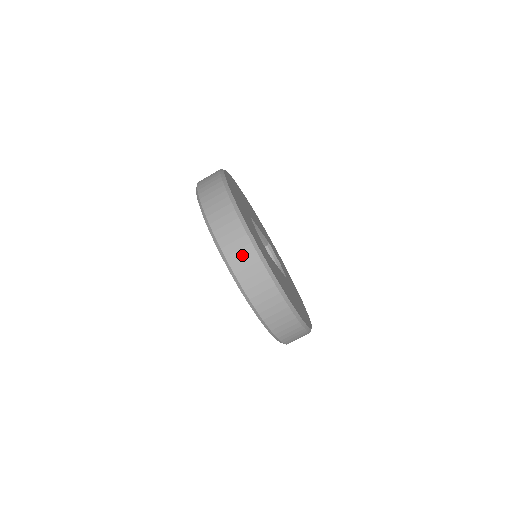
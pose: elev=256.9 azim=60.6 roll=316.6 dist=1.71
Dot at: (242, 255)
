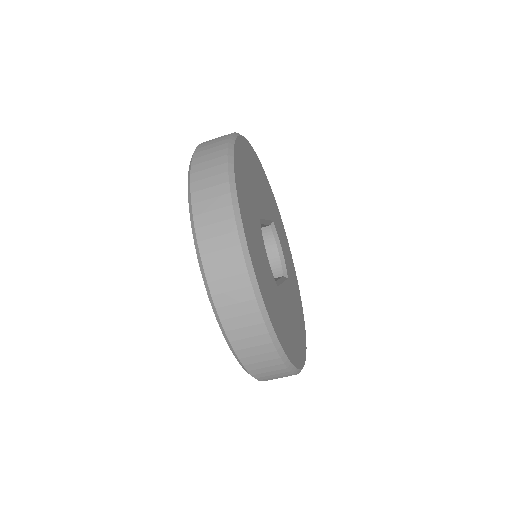
Dot at: (248, 334)
